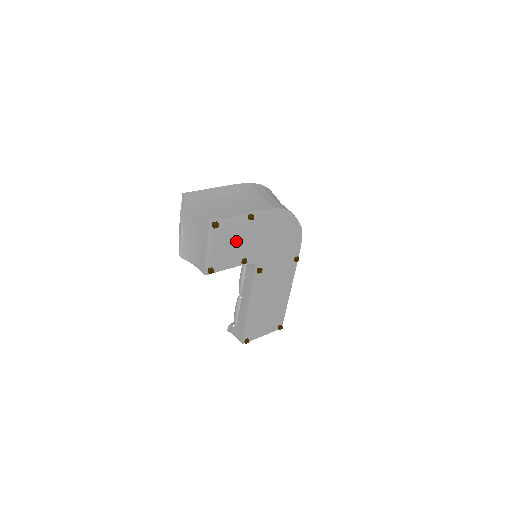
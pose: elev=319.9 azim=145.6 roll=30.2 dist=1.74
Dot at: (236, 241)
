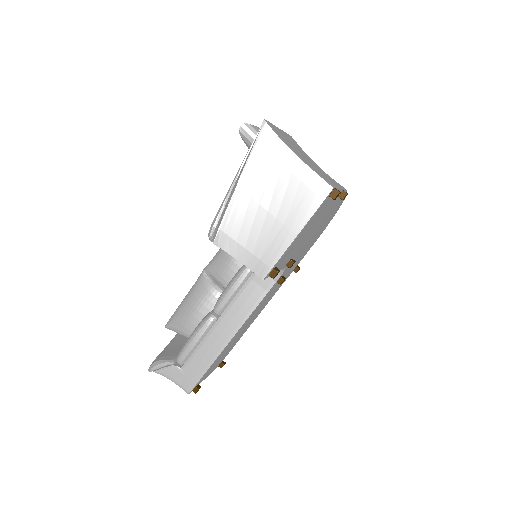
Dot at: (311, 228)
